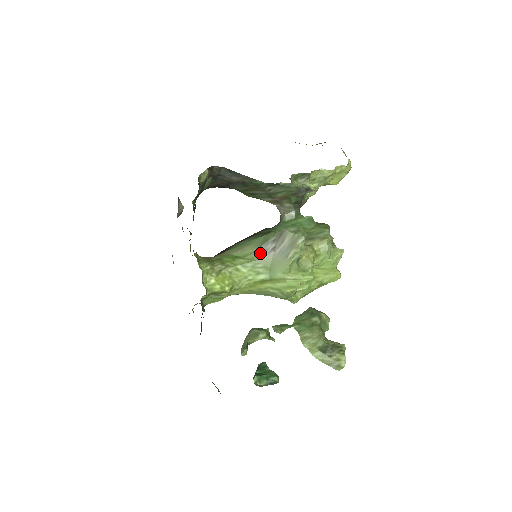
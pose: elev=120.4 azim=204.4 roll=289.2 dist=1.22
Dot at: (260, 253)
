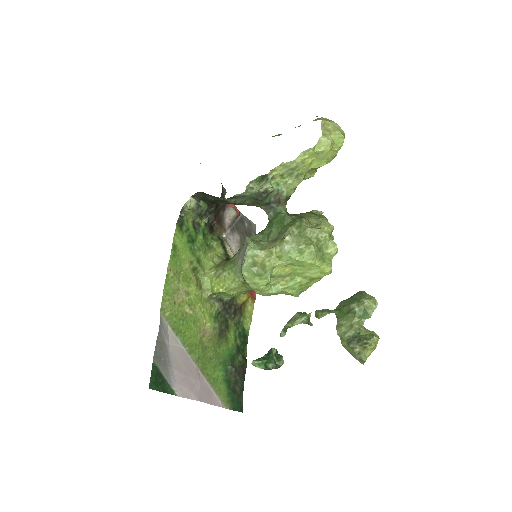
Dot at: (238, 259)
